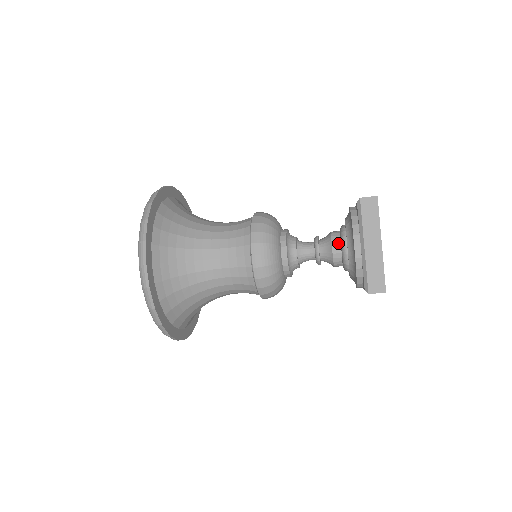
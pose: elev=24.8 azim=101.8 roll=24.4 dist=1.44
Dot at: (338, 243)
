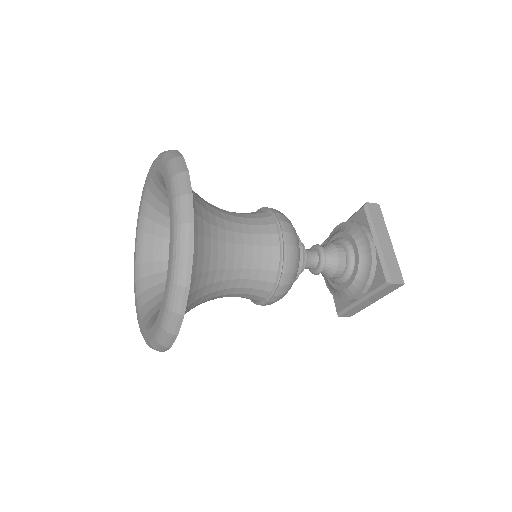
Dot at: (342, 248)
